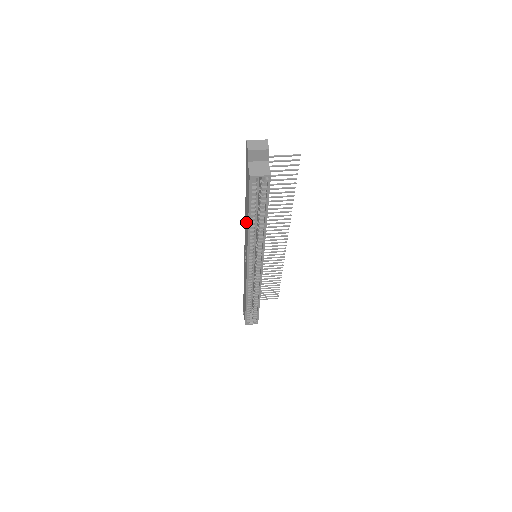
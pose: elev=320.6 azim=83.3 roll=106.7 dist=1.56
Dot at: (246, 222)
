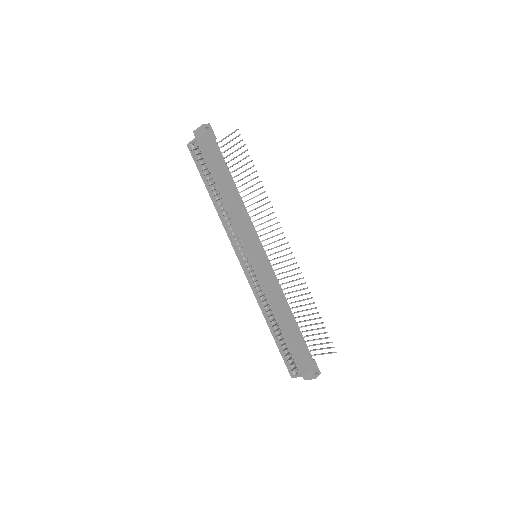
Dot at: occluded
